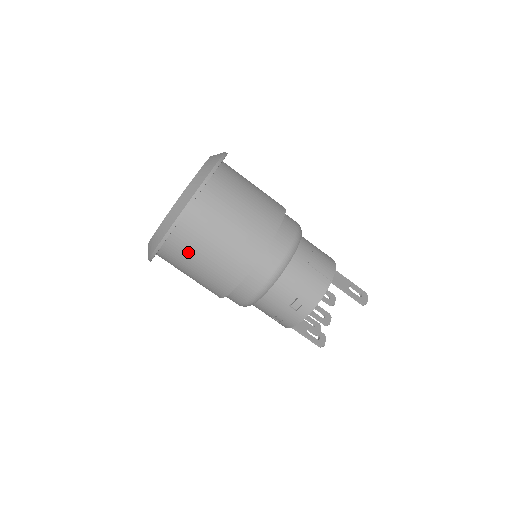
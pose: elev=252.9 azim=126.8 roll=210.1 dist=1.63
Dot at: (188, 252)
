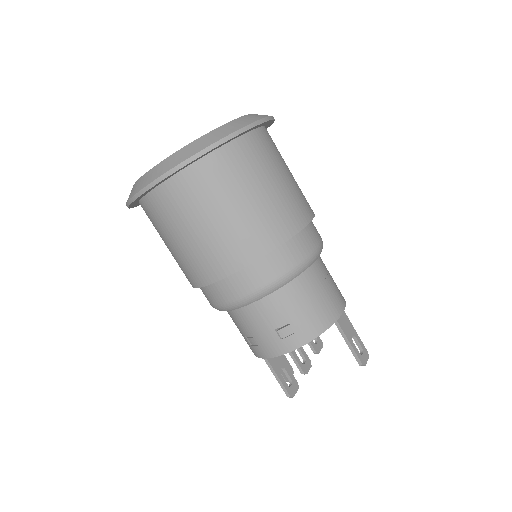
Dot at: (181, 210)
